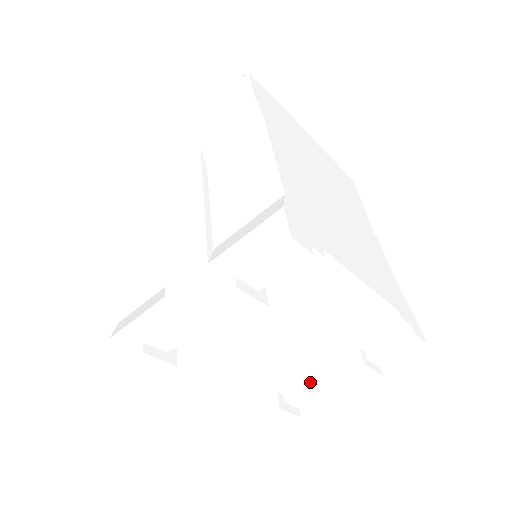
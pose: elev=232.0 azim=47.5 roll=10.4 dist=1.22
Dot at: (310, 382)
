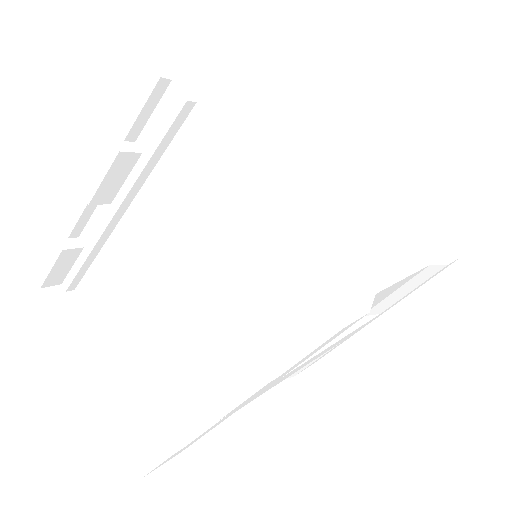
Dot at: occluded
